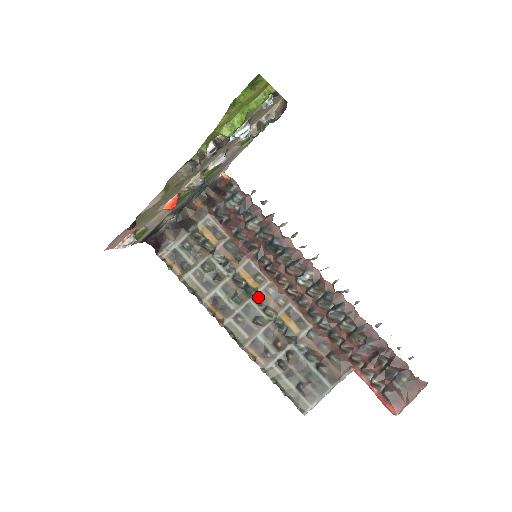
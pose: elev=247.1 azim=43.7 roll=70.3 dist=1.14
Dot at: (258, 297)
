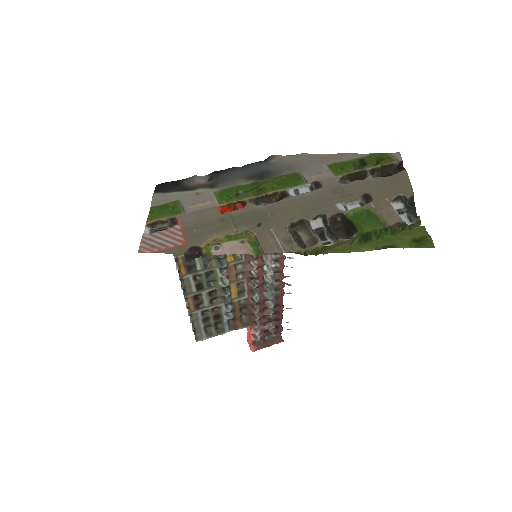
Dot at: (226, 267)
